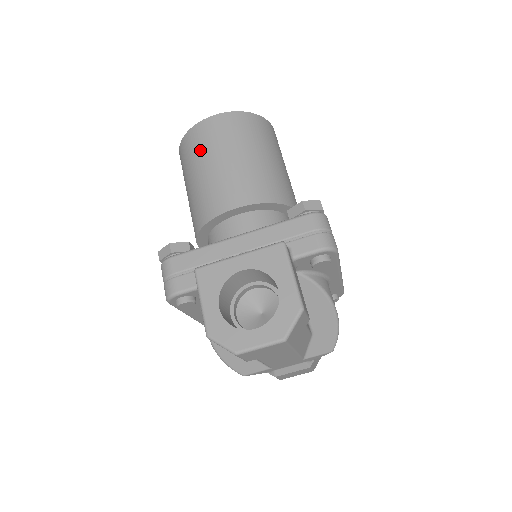
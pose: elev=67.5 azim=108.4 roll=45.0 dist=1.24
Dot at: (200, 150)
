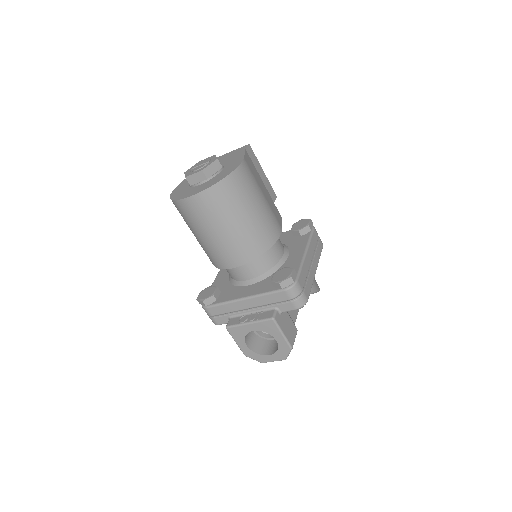
Dot at: (192, 222)
